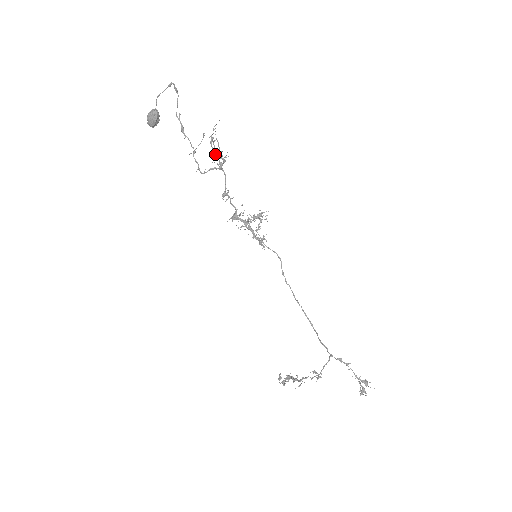
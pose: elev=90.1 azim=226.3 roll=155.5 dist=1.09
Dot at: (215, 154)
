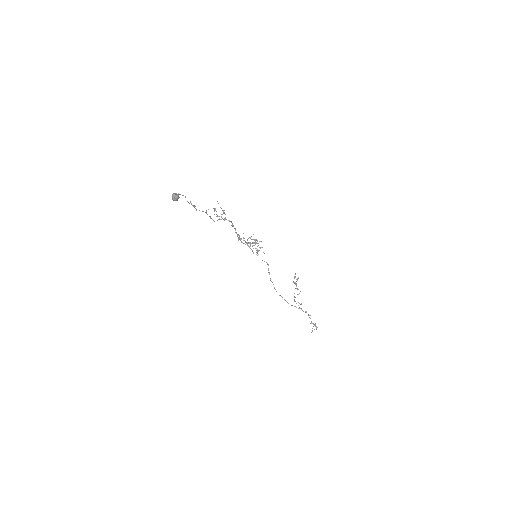
Dot at: (219, 216)
